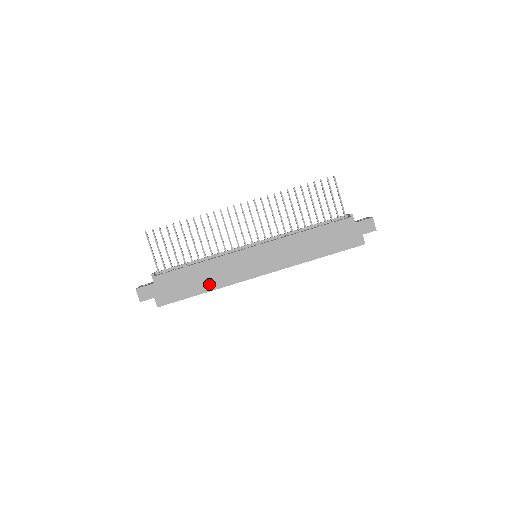
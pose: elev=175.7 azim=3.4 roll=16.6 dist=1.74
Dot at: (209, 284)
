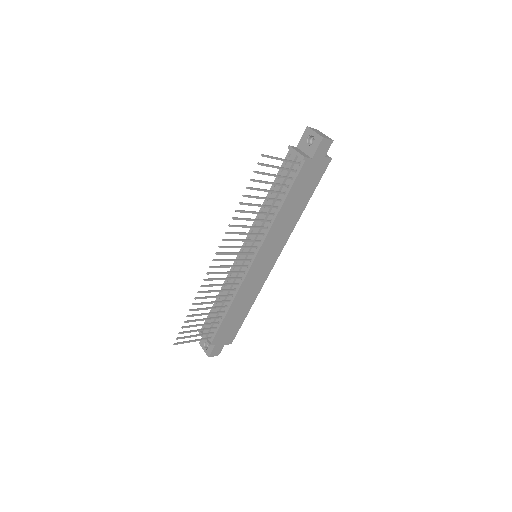
Dot at: (248, 305)
